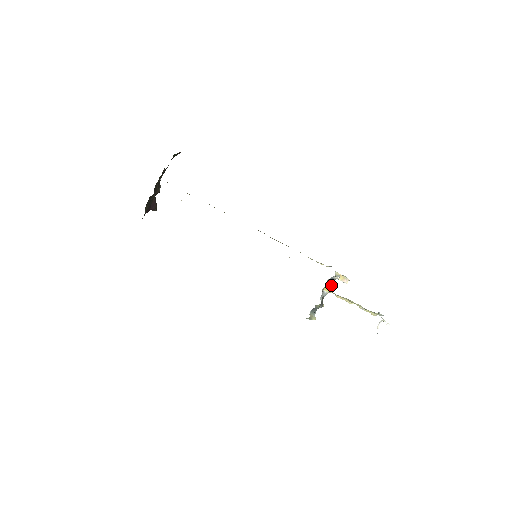
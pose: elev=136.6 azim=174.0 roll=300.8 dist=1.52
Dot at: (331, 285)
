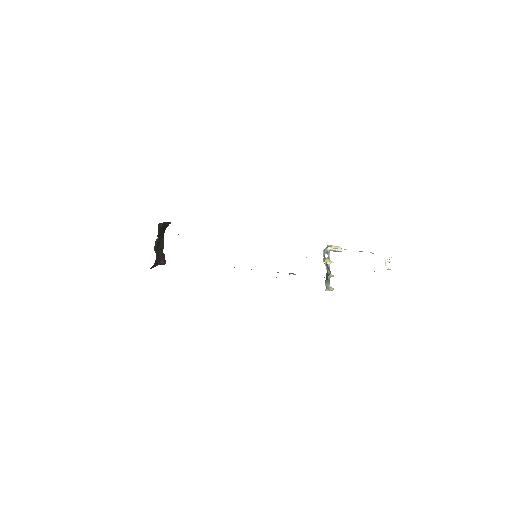
Dot at: (329, 257)
